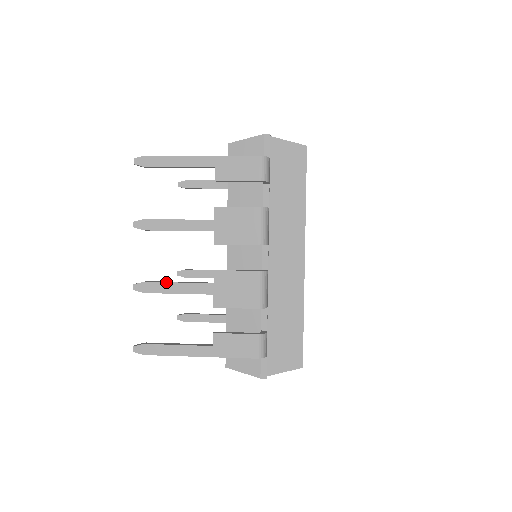
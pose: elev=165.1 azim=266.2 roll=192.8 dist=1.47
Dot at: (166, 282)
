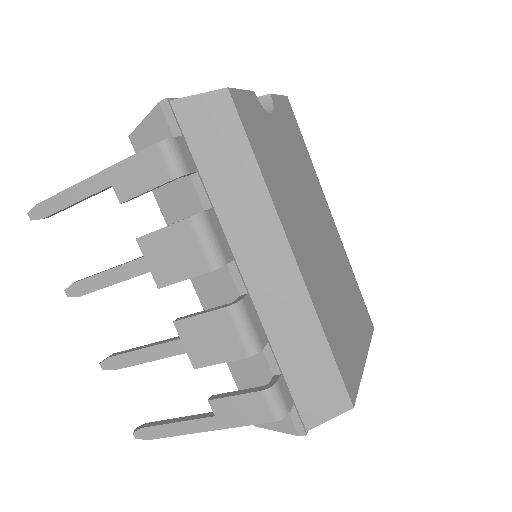
Dot at: (129, 352)
